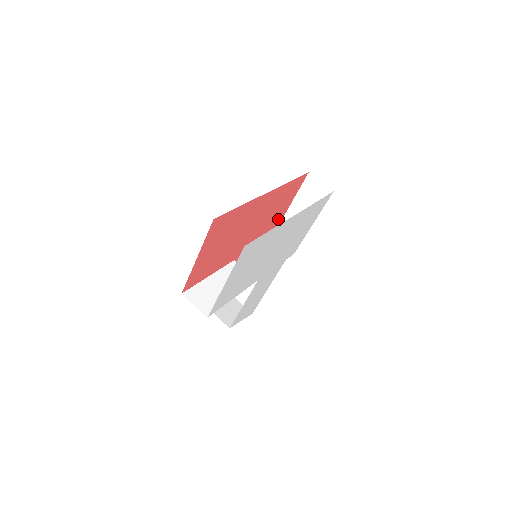
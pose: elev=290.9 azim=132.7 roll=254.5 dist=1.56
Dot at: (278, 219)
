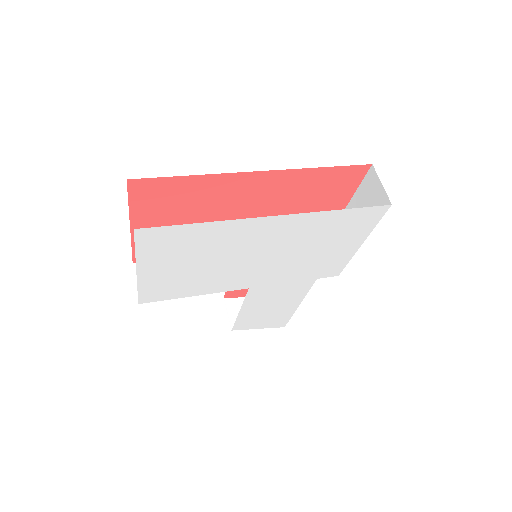
Dot at: occluded
